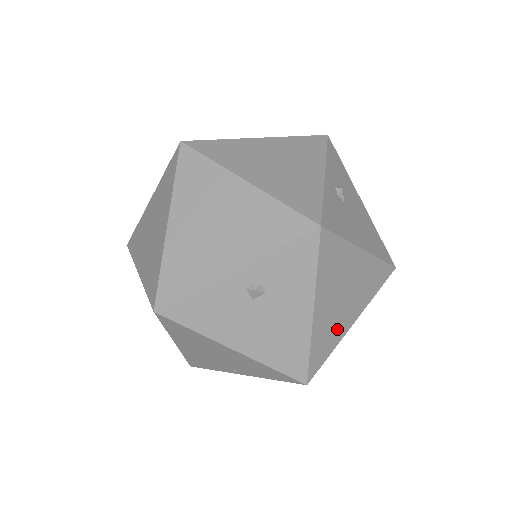
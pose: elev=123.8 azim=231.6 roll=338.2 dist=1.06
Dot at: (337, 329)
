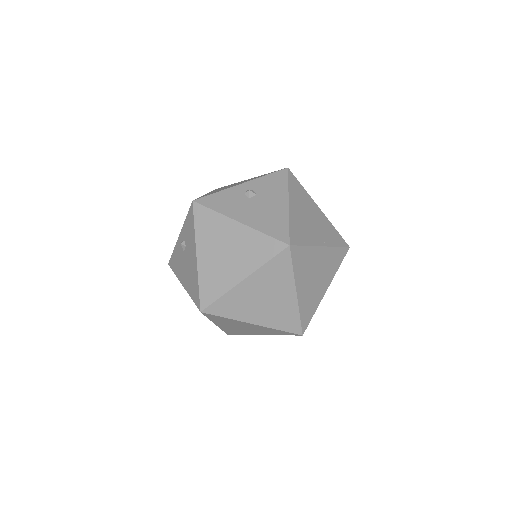
Dot at: (224, 278)
